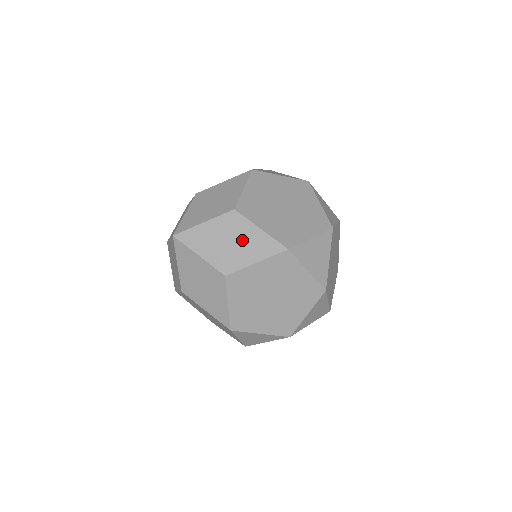
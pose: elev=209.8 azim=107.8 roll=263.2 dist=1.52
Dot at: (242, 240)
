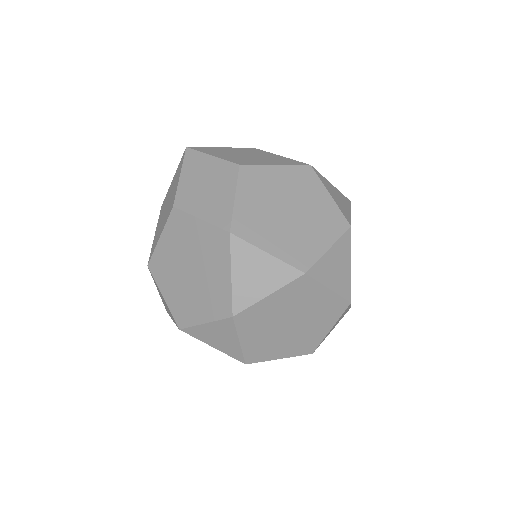
Dot at: (261, 156)
